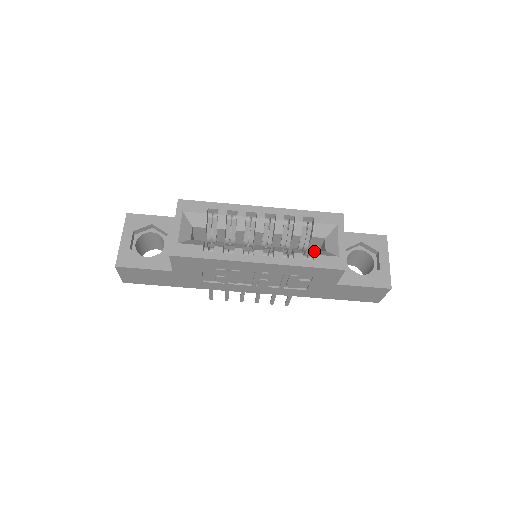
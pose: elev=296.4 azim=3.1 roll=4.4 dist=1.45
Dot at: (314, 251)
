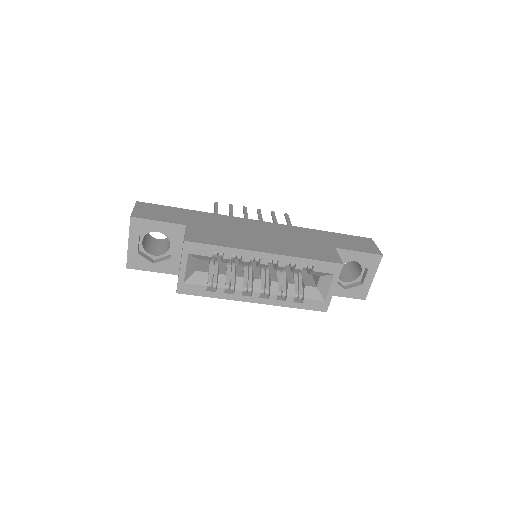
Dot at: (306, 290)
